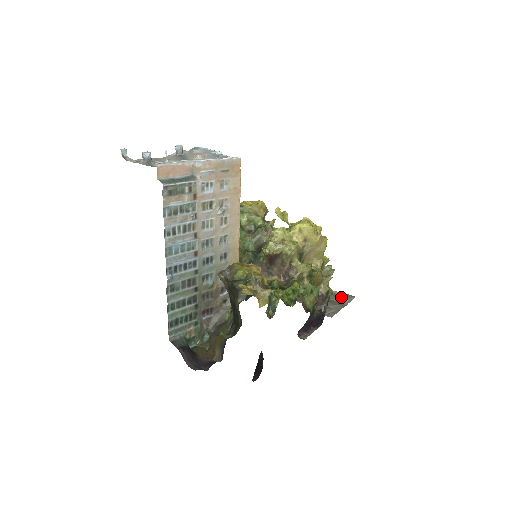
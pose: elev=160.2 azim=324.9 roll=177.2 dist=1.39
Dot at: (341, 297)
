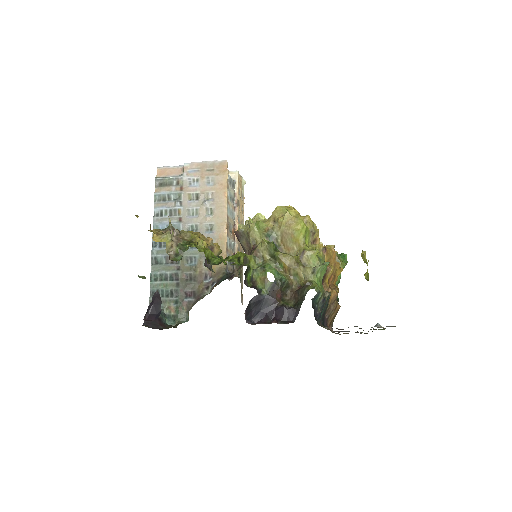
Dot at: (376, 324)
